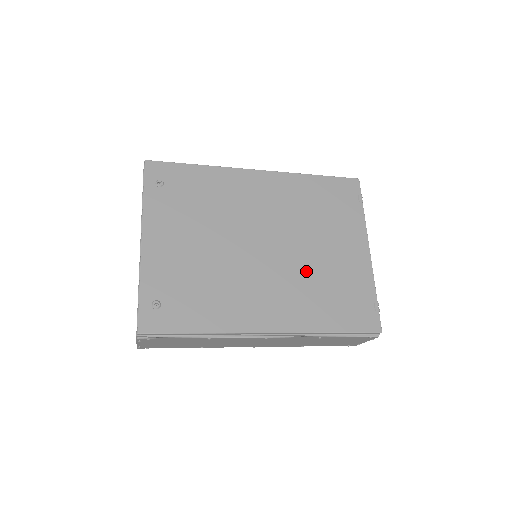
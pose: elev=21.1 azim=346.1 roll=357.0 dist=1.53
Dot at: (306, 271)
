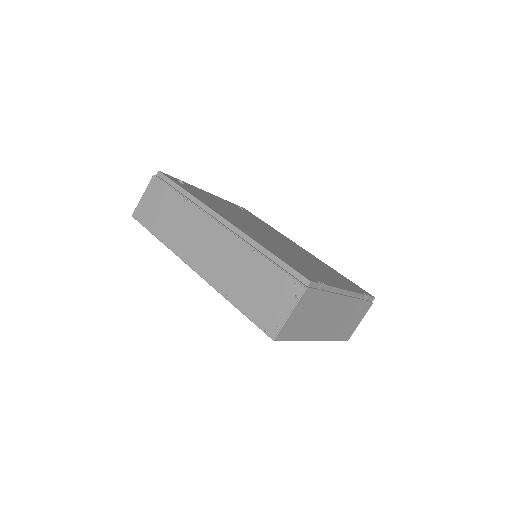
Dot at: (284, 250)
